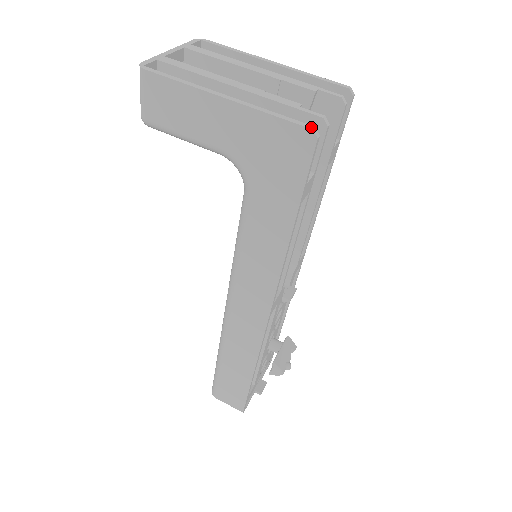
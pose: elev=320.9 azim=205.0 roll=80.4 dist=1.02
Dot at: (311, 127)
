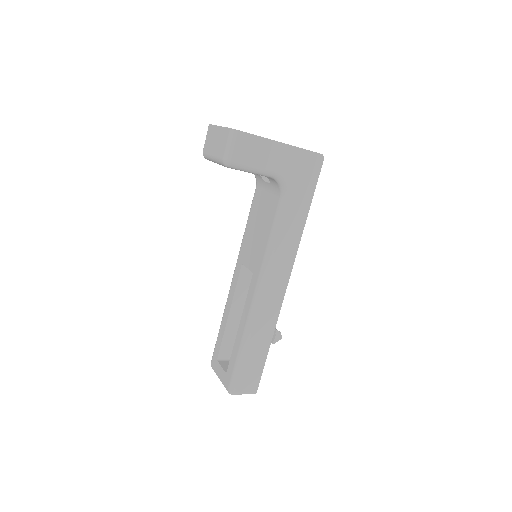
Dot at: occluded
